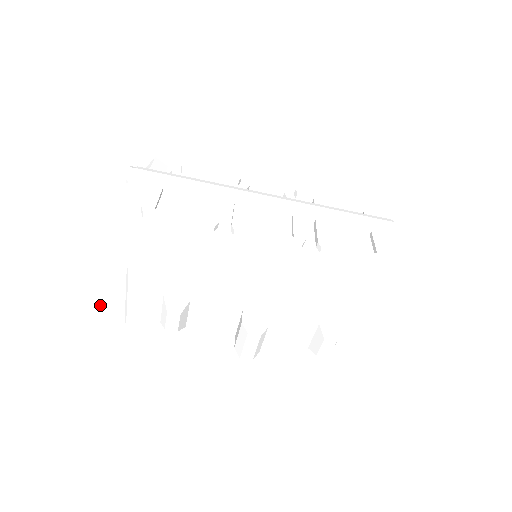
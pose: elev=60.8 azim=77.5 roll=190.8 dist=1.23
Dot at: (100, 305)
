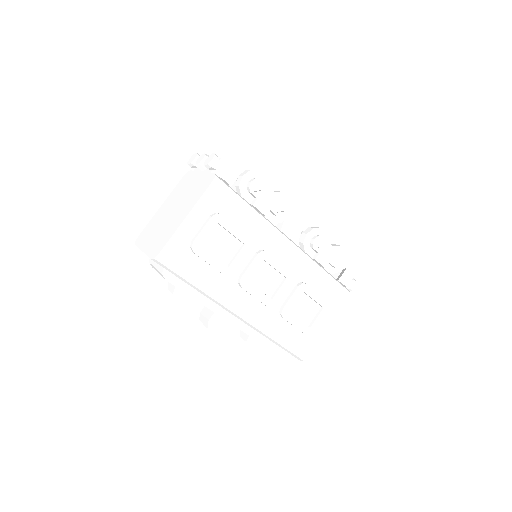
Dot at: (139, 248)
